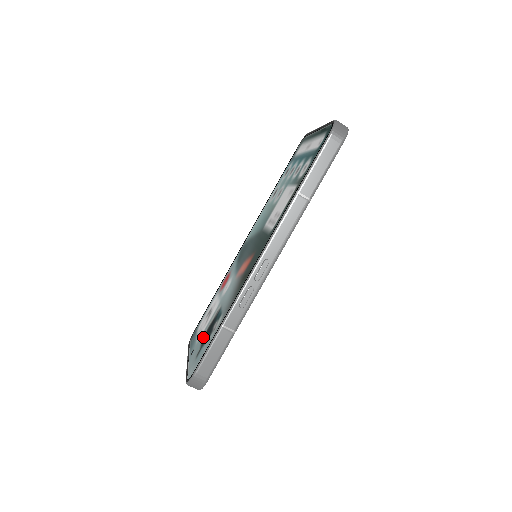
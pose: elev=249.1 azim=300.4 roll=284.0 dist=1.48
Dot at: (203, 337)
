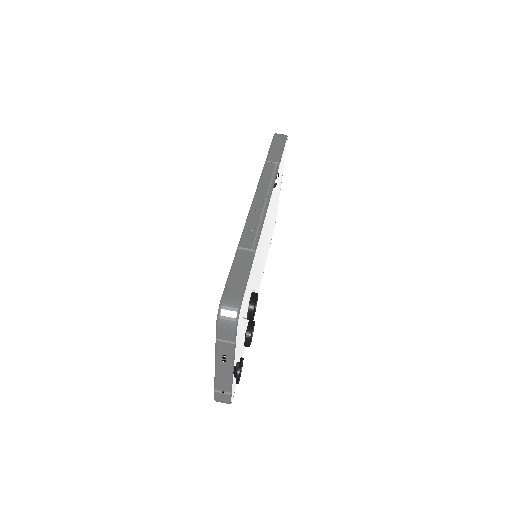
Dot at: occluded
